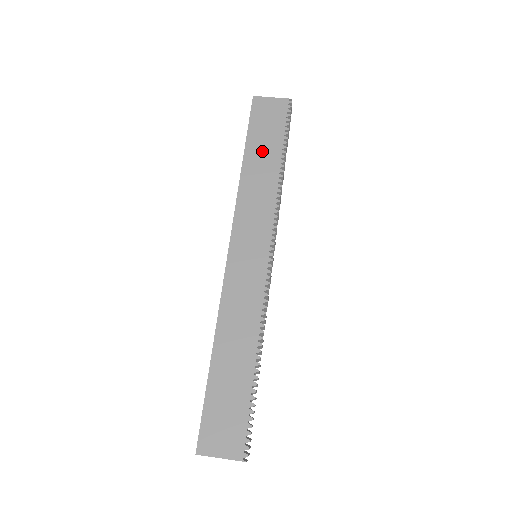
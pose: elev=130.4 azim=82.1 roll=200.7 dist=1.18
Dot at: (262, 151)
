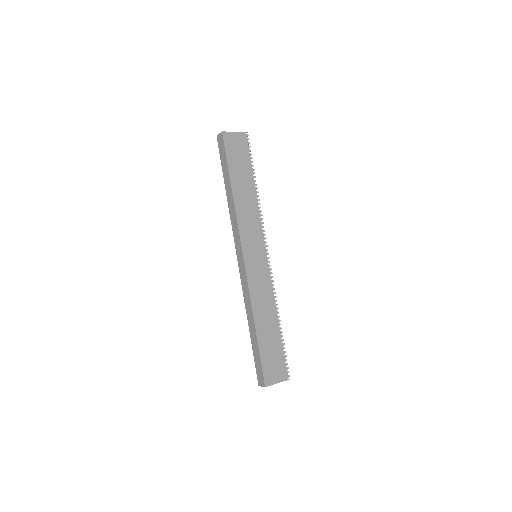
Dot at: (241, 178)
